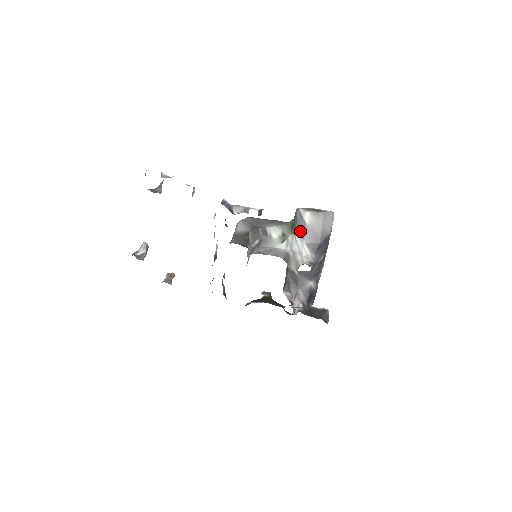
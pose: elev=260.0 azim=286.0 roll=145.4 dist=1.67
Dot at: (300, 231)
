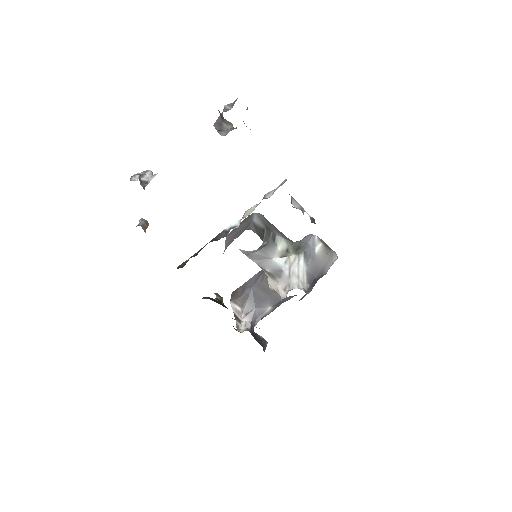
Dot at: (307, 256)
